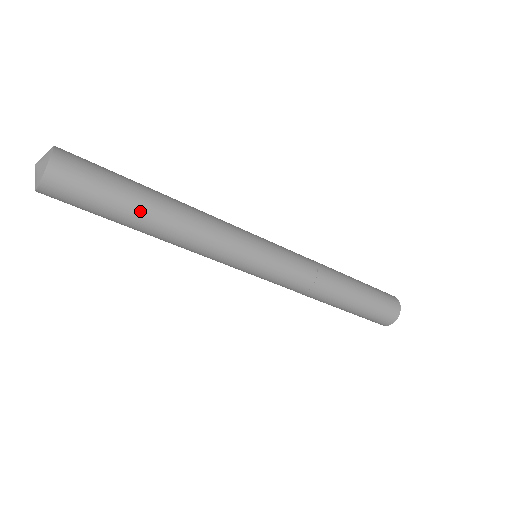
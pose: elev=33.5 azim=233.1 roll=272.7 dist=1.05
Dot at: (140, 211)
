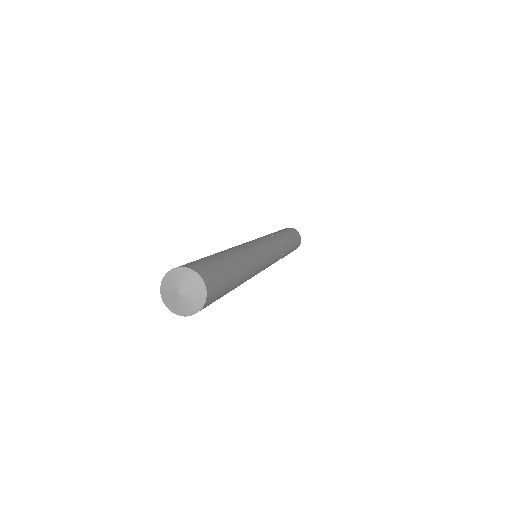
Dot at: (234, 287)
